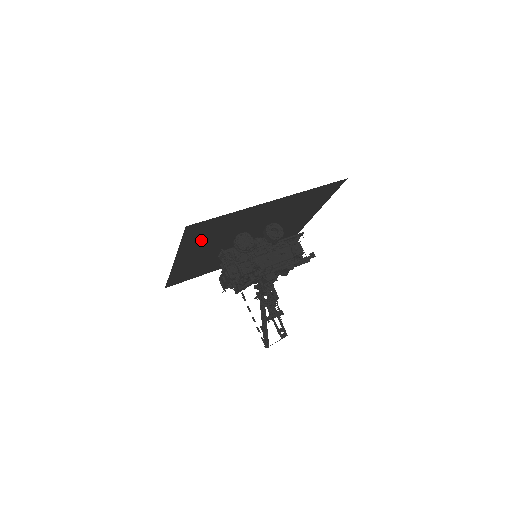
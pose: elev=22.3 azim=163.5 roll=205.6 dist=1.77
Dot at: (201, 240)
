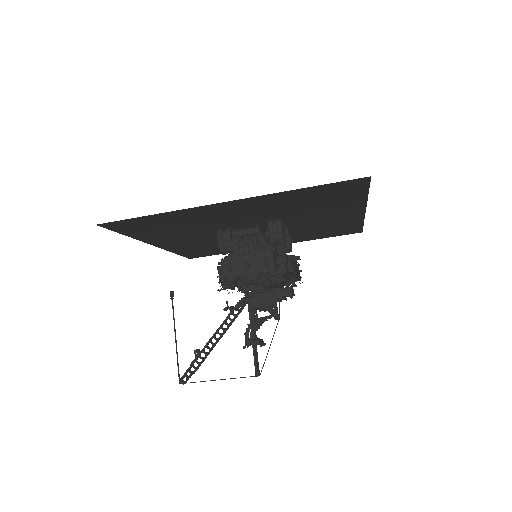
Dot at: (295, 200)
